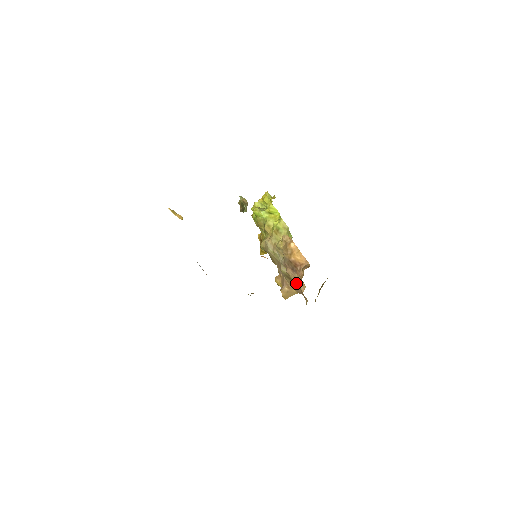
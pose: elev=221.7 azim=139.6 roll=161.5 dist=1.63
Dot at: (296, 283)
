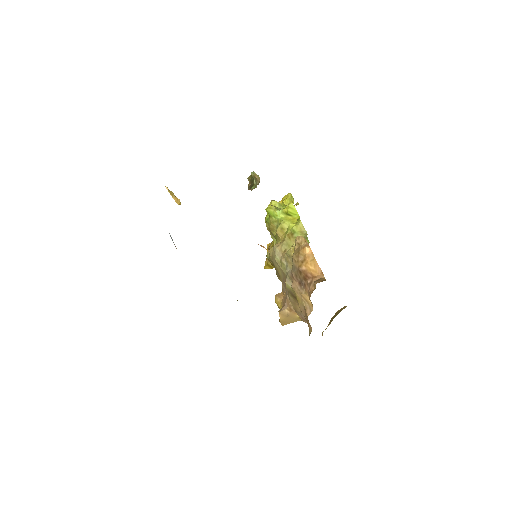
Dot at: (301, 303)
